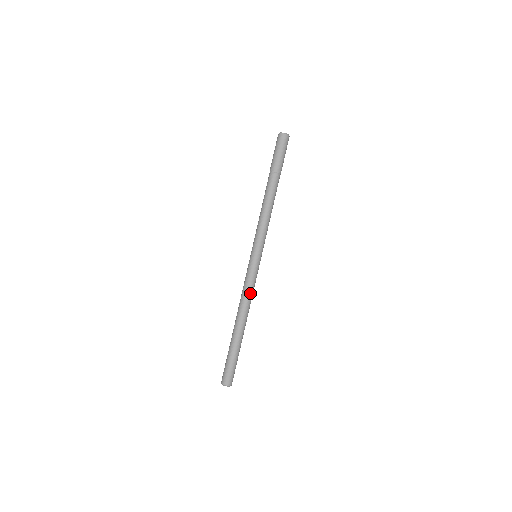
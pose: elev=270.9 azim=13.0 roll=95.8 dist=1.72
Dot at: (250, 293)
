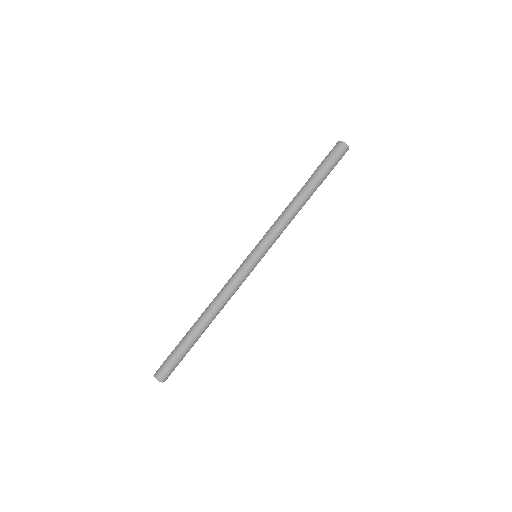
Dot at: (233, 293)
